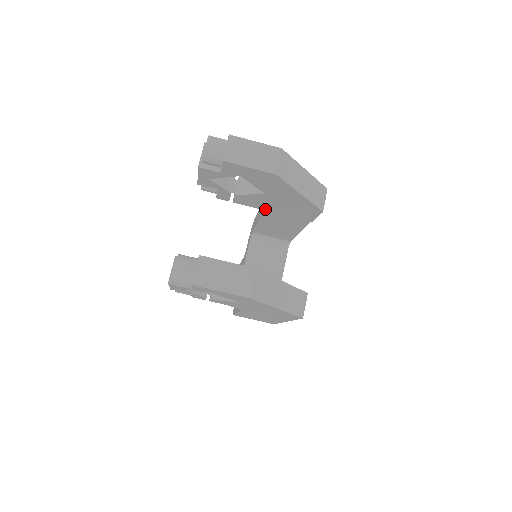
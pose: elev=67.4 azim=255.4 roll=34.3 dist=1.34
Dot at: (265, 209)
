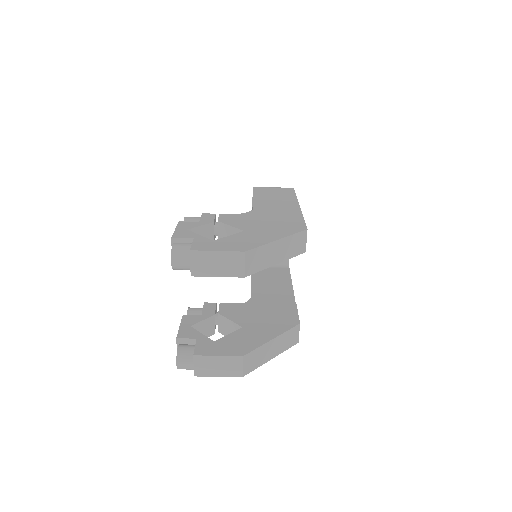
Dot at: occluded
